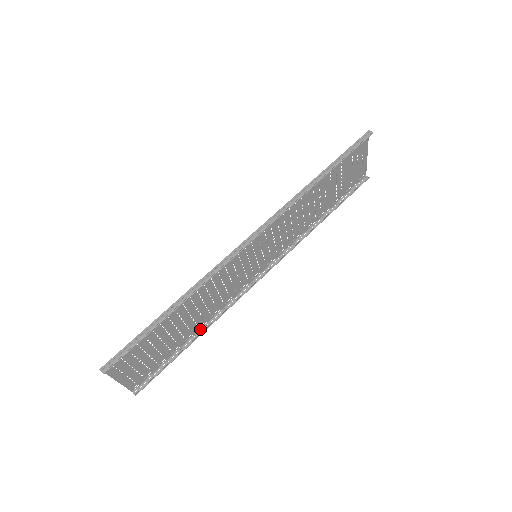
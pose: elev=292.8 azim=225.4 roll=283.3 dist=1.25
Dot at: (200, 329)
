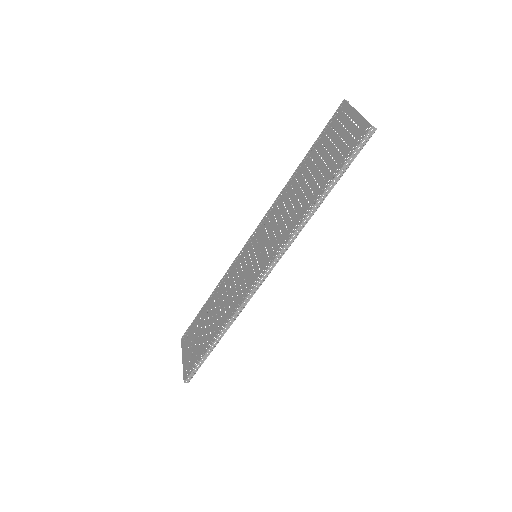
Dot at: (213, 292)
